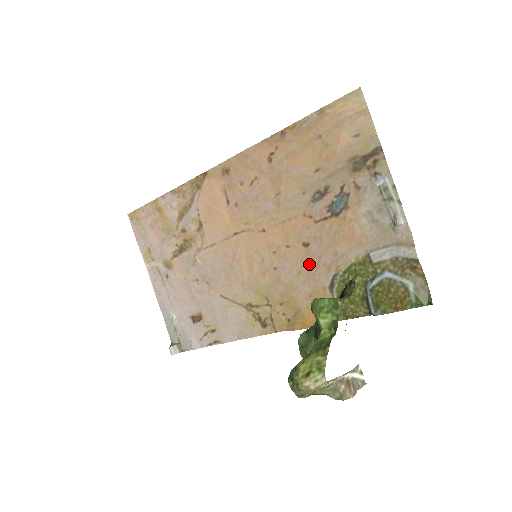
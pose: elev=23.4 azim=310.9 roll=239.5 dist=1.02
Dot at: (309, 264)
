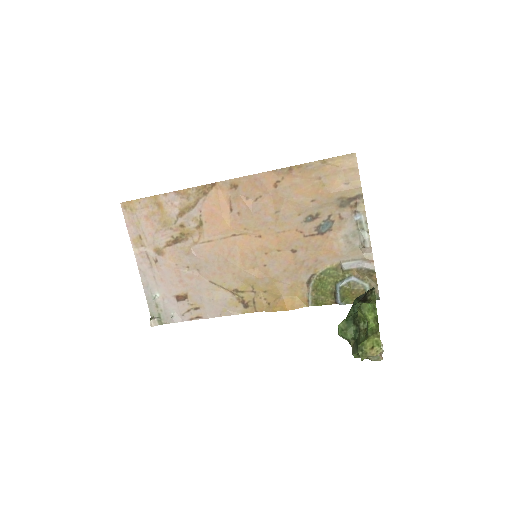
Dot at: (294, 265)
